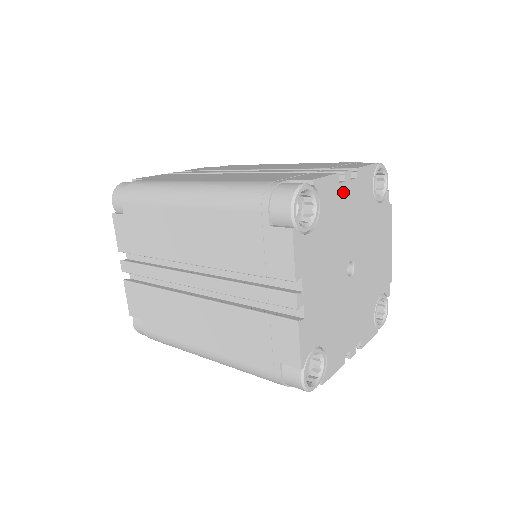
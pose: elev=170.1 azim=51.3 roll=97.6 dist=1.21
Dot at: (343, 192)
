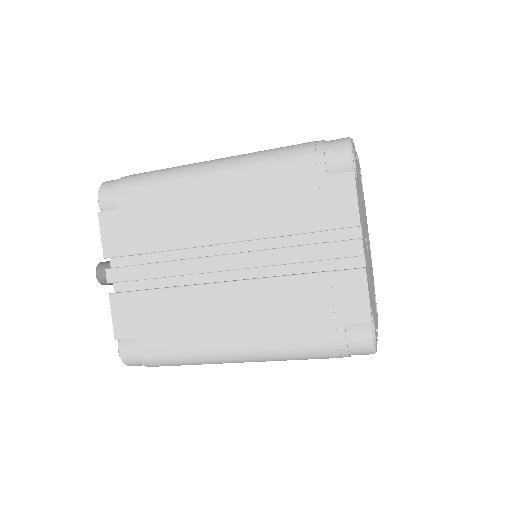
Dot at: (357, 167)
